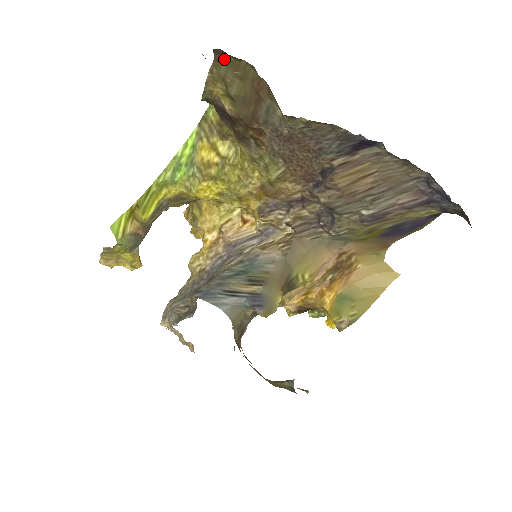
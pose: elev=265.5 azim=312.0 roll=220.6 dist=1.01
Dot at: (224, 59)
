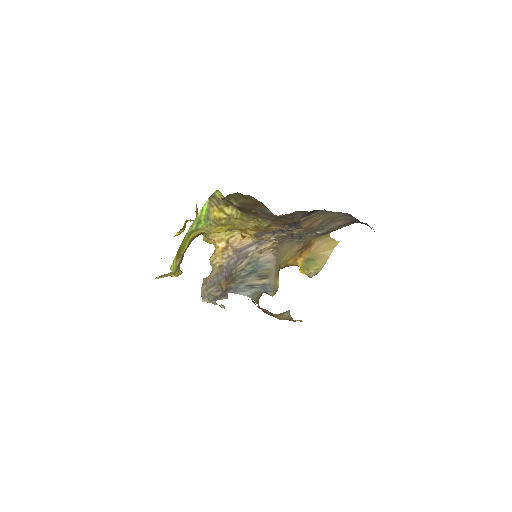
Dot at: (235, 193)
